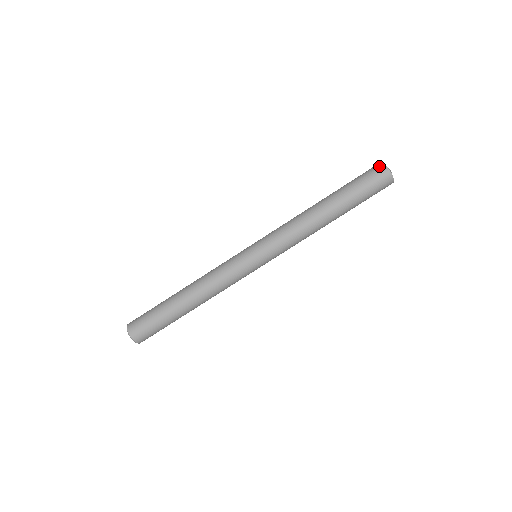
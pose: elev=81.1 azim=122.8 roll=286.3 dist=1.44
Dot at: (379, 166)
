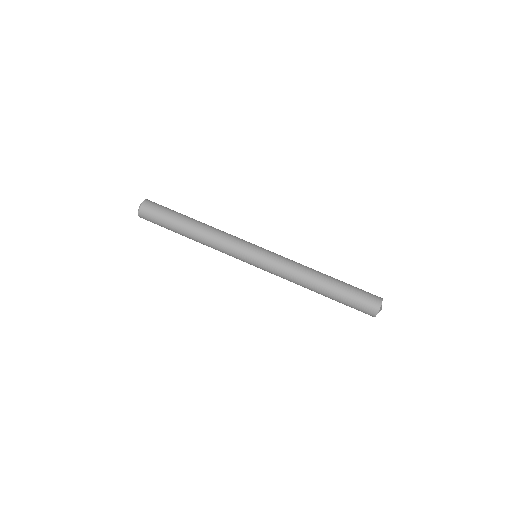
Dot at: (378, 299)
